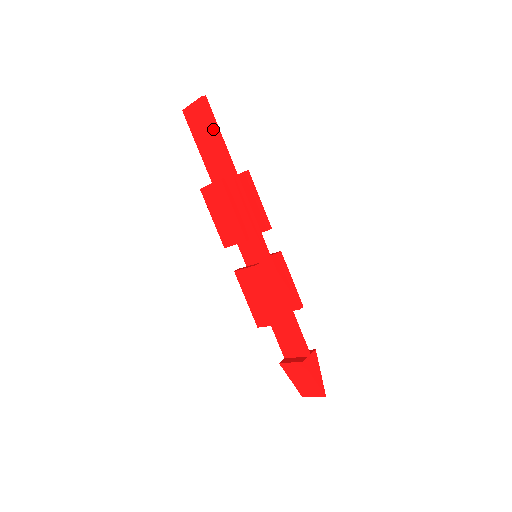
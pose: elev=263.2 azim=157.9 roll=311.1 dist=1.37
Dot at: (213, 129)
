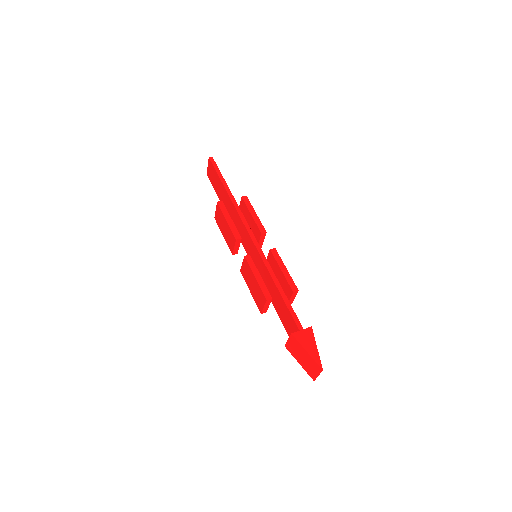
Dot at: (217, 175)
